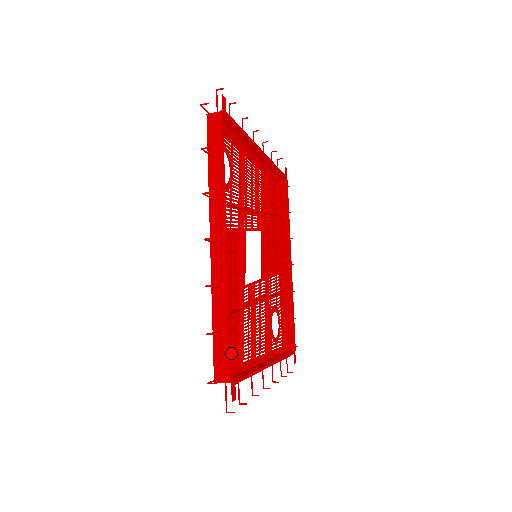
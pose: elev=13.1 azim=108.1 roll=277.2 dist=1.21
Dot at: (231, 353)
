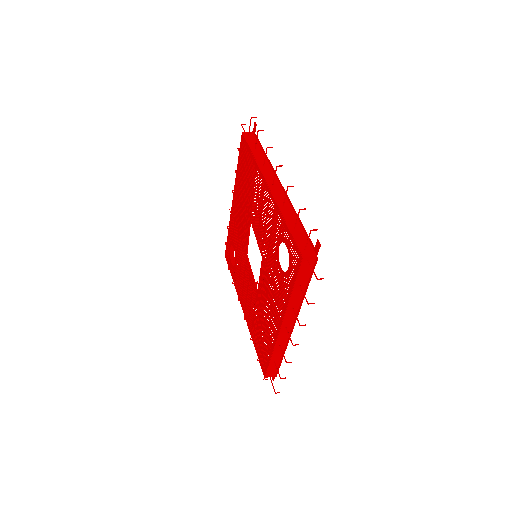
Dot at: (259, 345)
